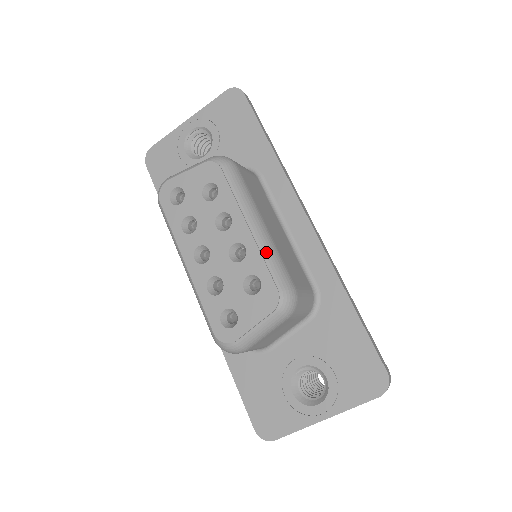
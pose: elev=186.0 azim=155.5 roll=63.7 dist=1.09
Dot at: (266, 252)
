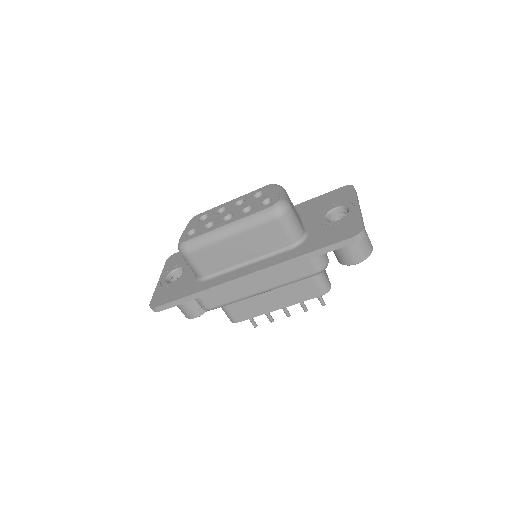
Dot at: occluded
